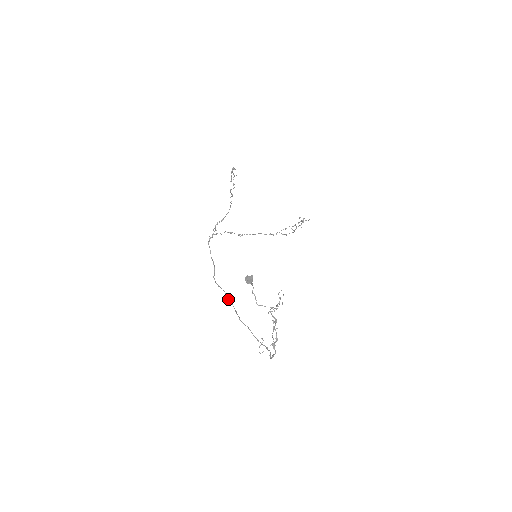
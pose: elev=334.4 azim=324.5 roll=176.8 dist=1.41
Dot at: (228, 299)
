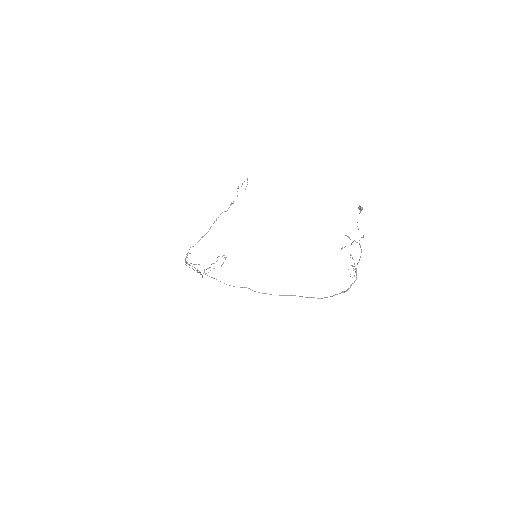
Dot at: occluded
